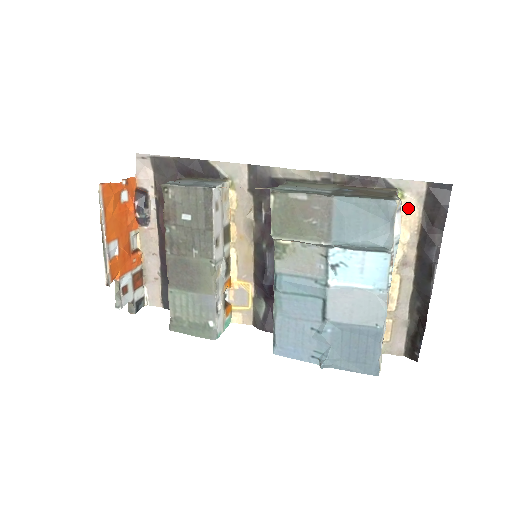
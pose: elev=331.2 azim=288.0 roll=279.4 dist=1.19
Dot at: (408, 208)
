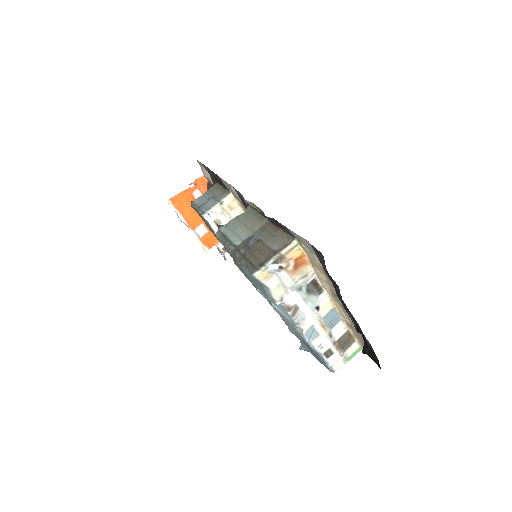
Dot at: (311, 256)
